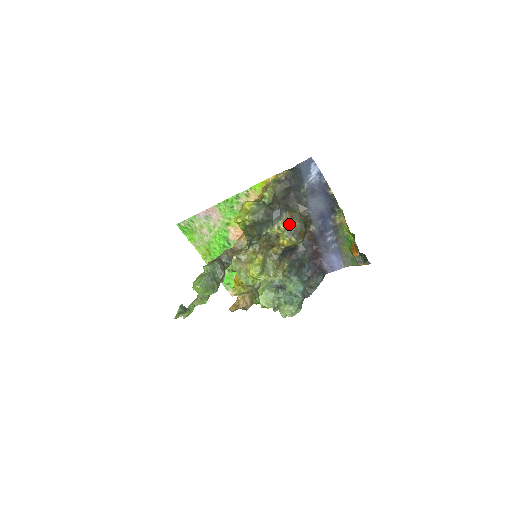
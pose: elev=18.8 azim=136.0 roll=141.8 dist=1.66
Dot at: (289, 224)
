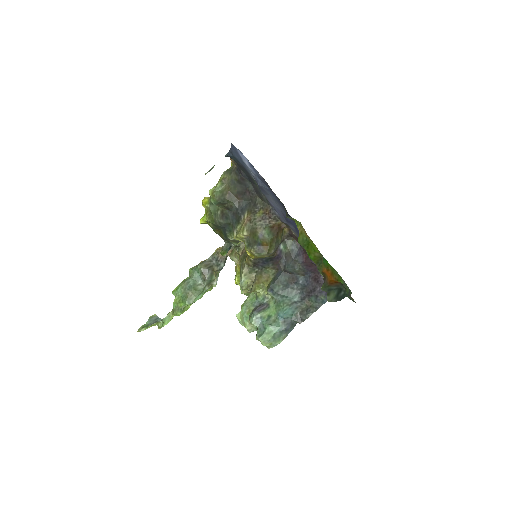
Dot at: (244, 232)
